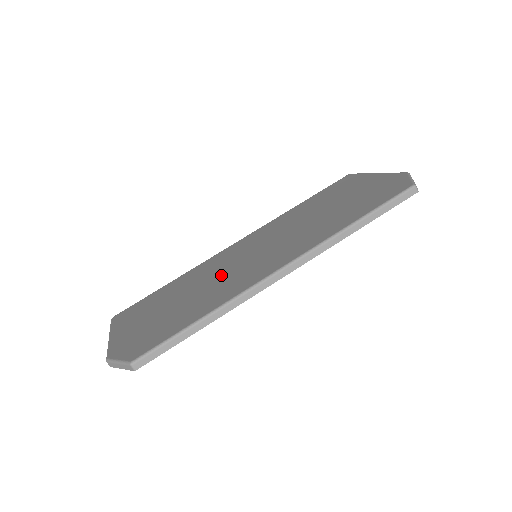
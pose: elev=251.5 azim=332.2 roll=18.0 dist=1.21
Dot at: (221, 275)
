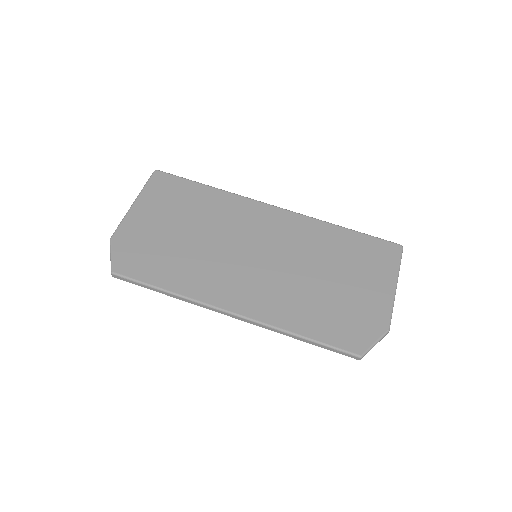
Dot at: (221, 248)
